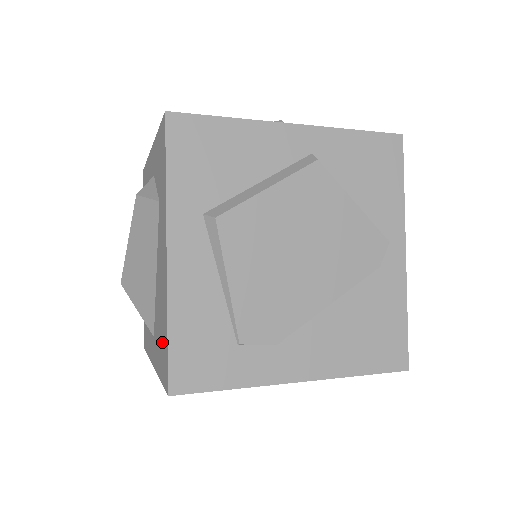
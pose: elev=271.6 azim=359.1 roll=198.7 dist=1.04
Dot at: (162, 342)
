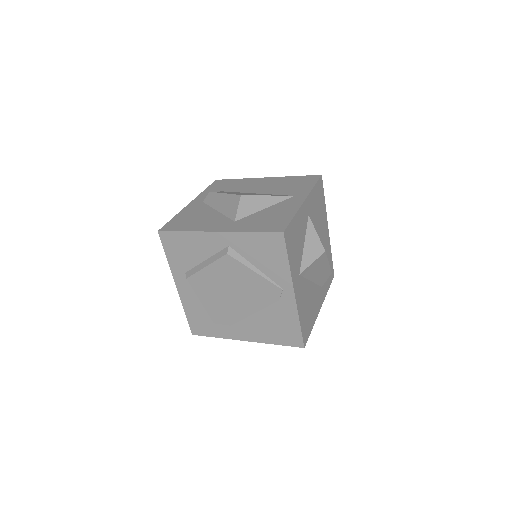
Dot at: occluded
